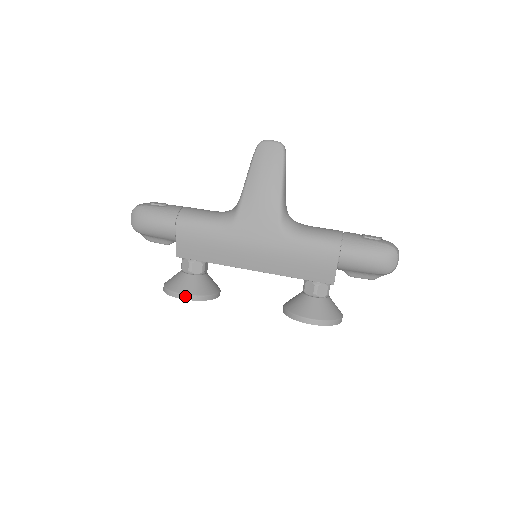
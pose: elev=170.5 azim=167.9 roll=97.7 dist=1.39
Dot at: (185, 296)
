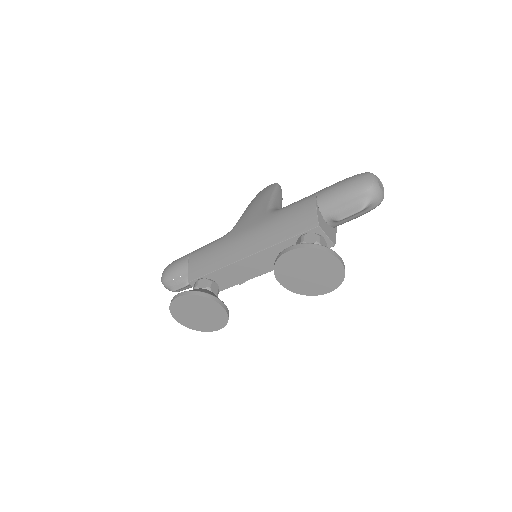
Dot at: (182, 293)
